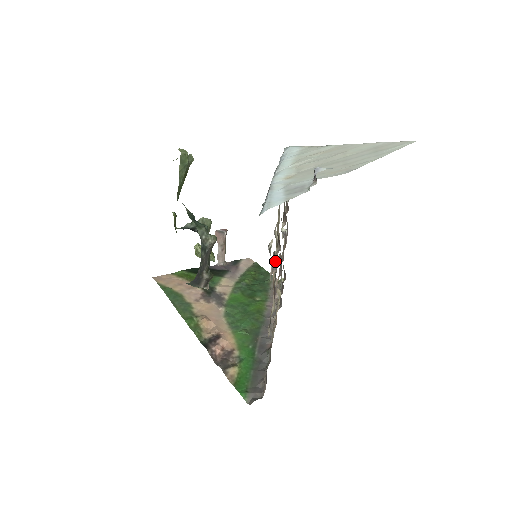
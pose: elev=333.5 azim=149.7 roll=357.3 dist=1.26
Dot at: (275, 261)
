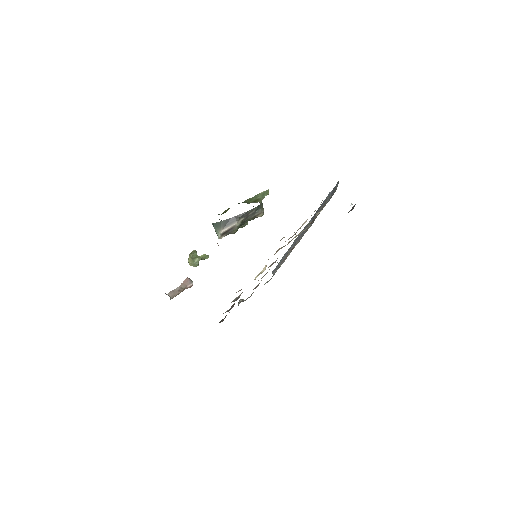
Dot at: (288, 243)
